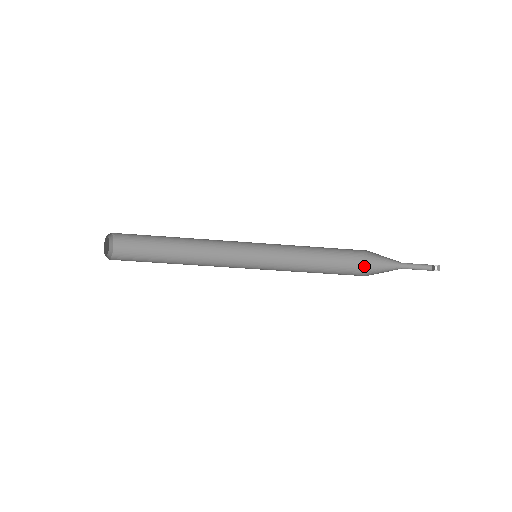
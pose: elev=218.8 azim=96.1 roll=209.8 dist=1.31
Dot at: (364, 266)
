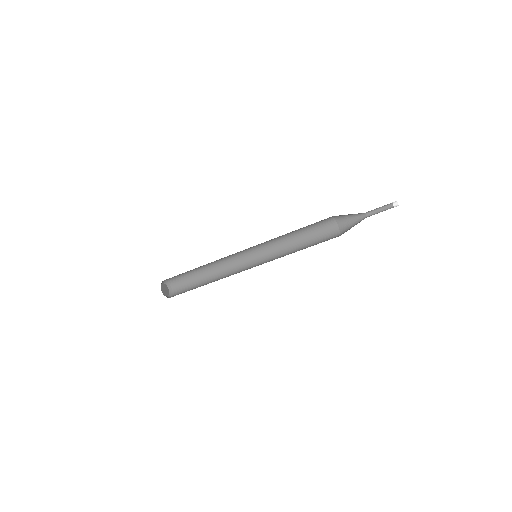
Dot at: (339, 224)
